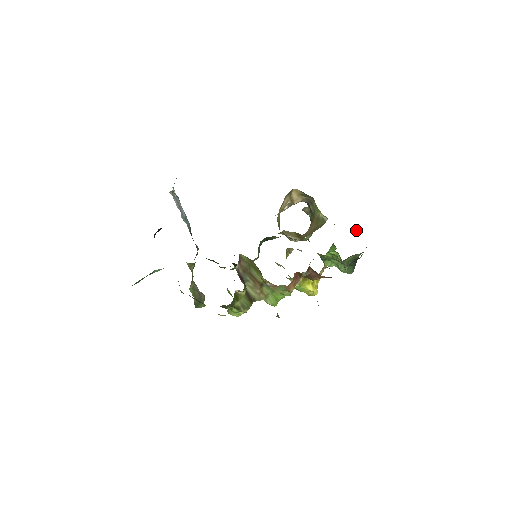
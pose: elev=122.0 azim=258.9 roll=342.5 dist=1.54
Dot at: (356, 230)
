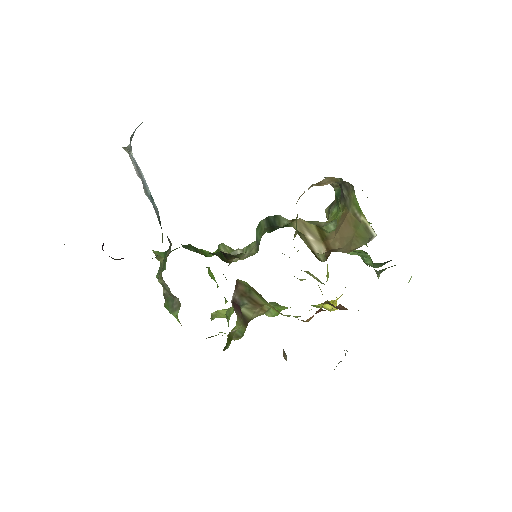
Dot at: occluded
